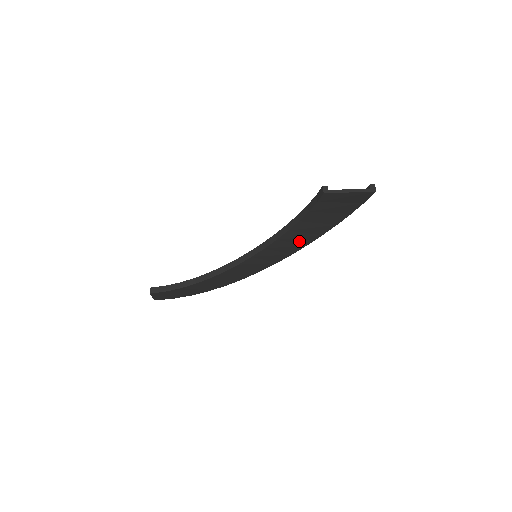
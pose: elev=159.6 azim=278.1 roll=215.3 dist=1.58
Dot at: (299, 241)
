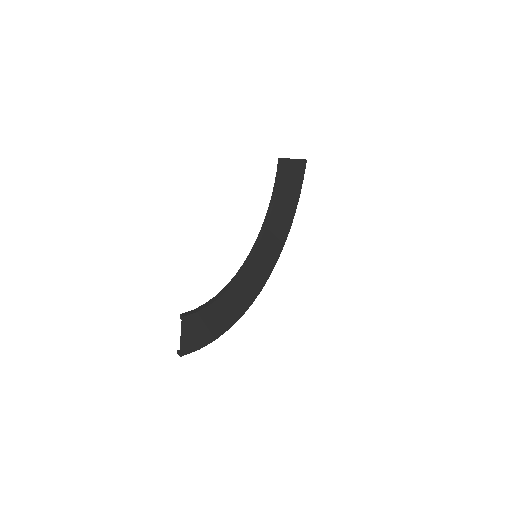
Dot at: (279, 236)
